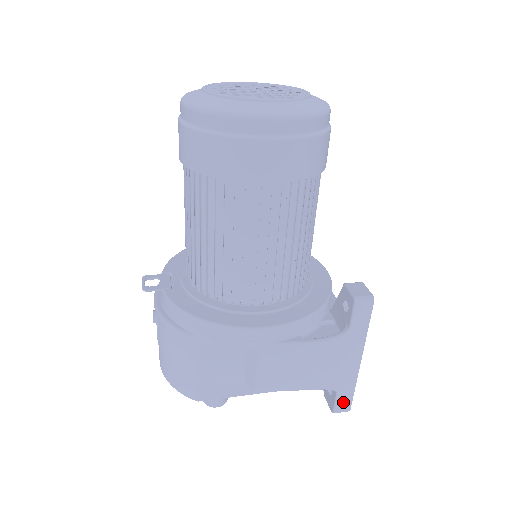
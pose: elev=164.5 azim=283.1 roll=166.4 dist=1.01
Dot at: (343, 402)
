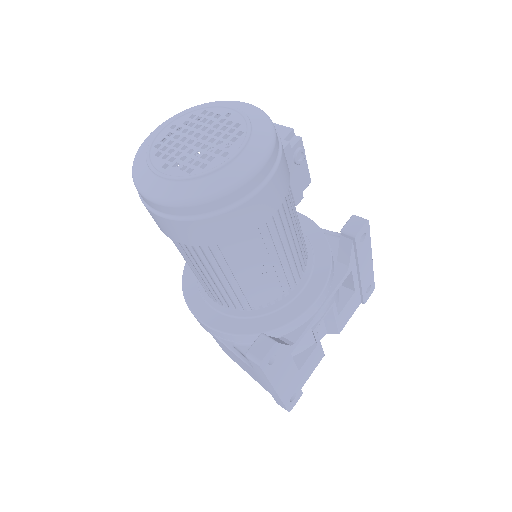
Dot at: (280, 403)
